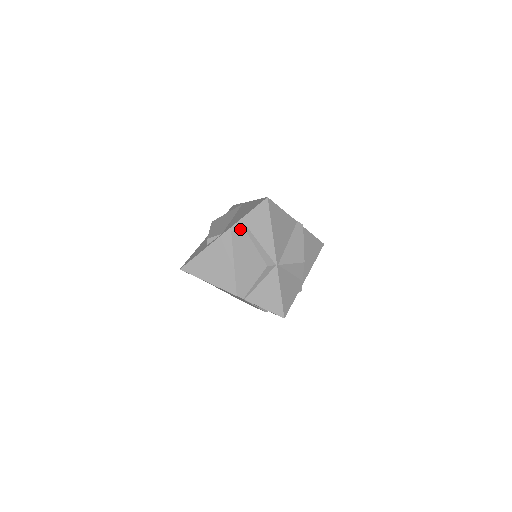
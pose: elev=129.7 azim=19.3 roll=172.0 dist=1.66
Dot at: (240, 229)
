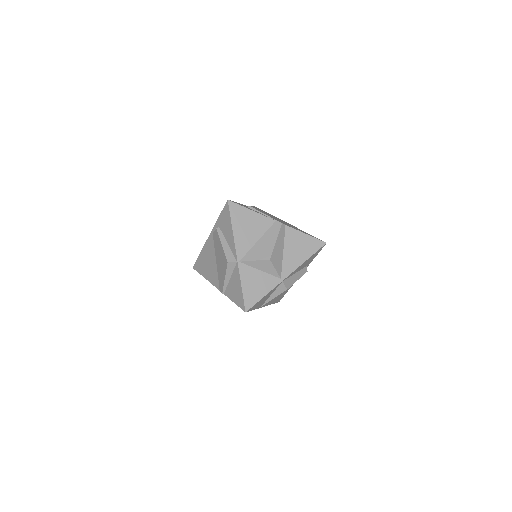
Dot at: (215, 230)
